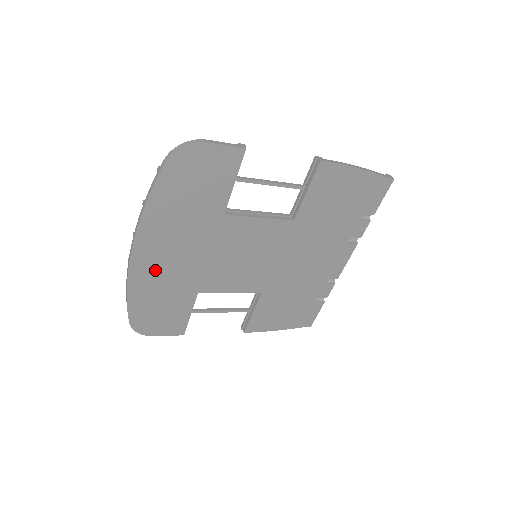
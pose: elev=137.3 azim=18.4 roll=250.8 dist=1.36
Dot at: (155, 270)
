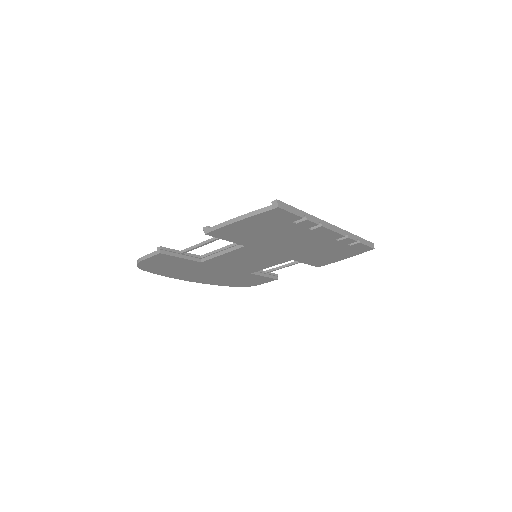
Dot at: (211, 279)
